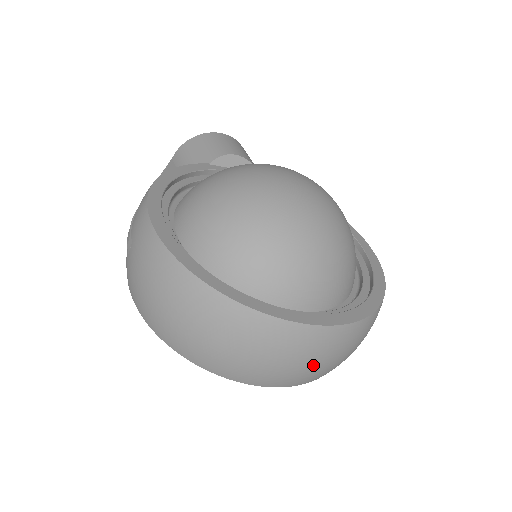
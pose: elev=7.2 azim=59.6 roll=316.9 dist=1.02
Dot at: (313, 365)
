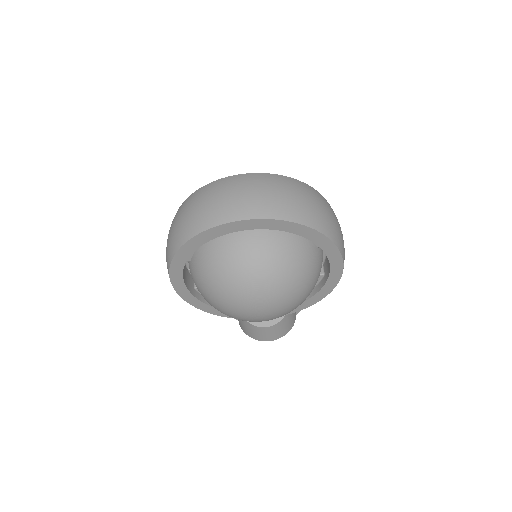
Dot at: (246, 193)
